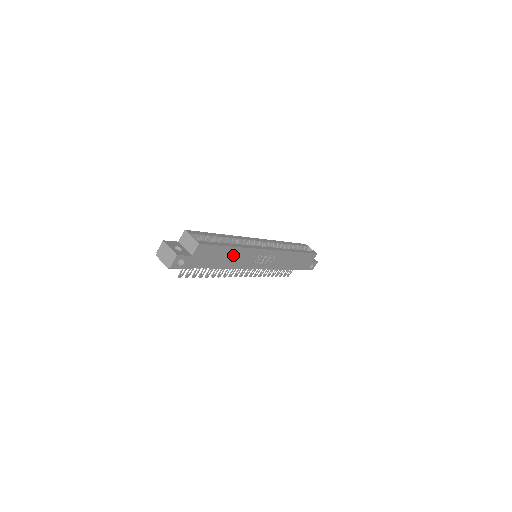
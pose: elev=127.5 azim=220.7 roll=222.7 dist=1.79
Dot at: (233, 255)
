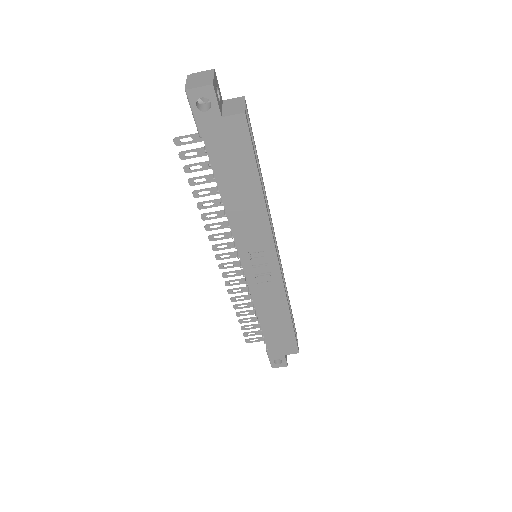
Dot at: (249, 200)
